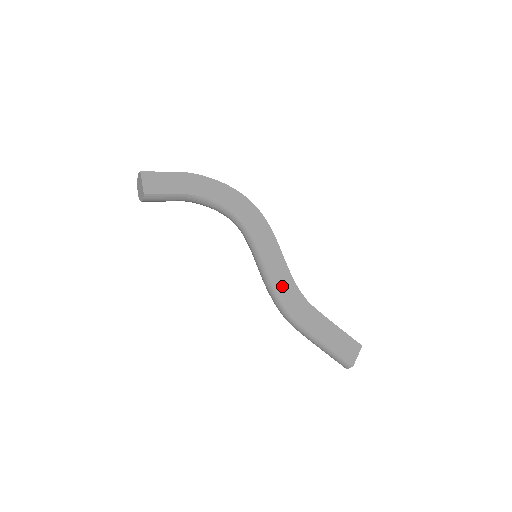
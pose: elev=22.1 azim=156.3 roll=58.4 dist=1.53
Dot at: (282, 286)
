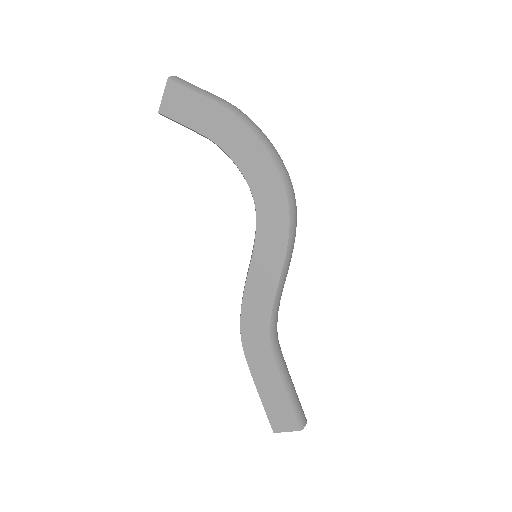
Dot at: (252, 310)
